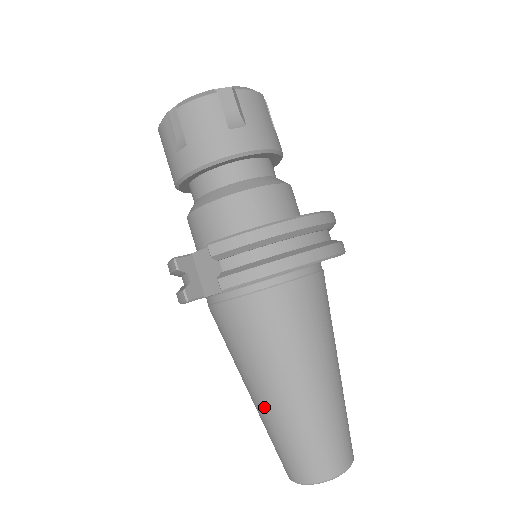
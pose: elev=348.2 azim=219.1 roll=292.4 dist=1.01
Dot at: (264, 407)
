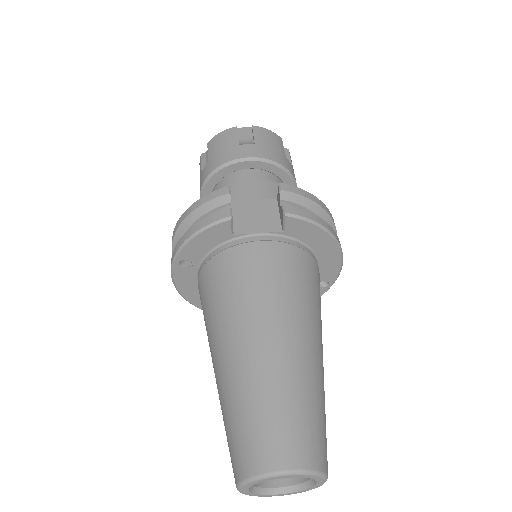
Dot at: (263, 357)
